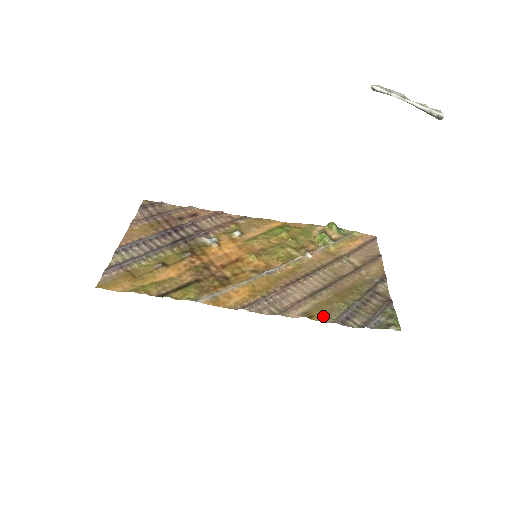
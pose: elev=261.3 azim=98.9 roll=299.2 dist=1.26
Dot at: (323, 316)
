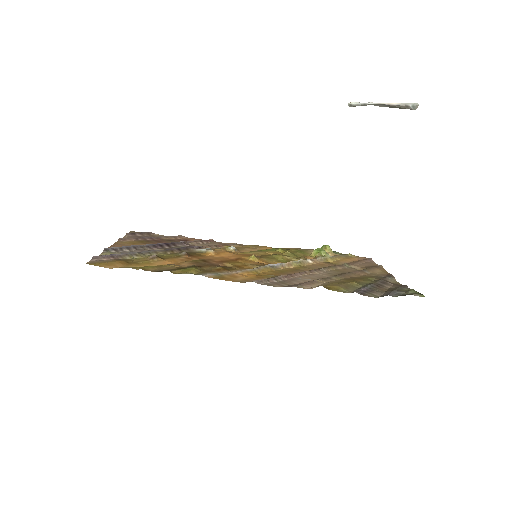
Dot at: (339, 288)
